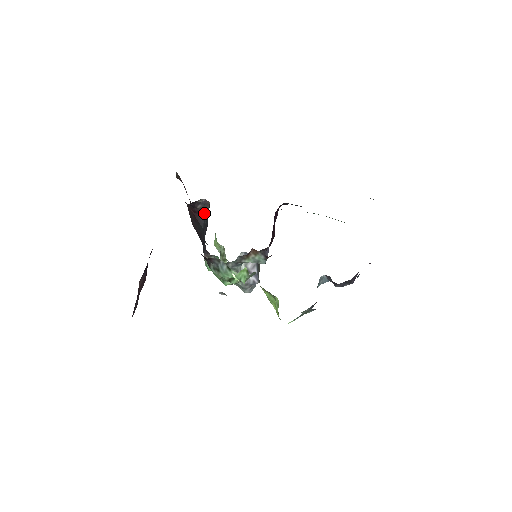
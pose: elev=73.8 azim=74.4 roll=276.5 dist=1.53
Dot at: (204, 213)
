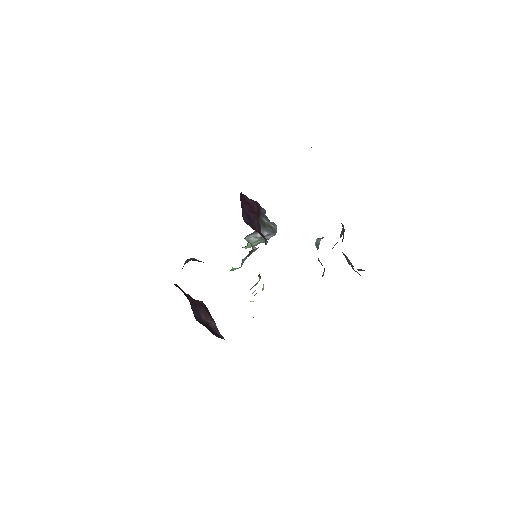
Dot at: (195, 259)
